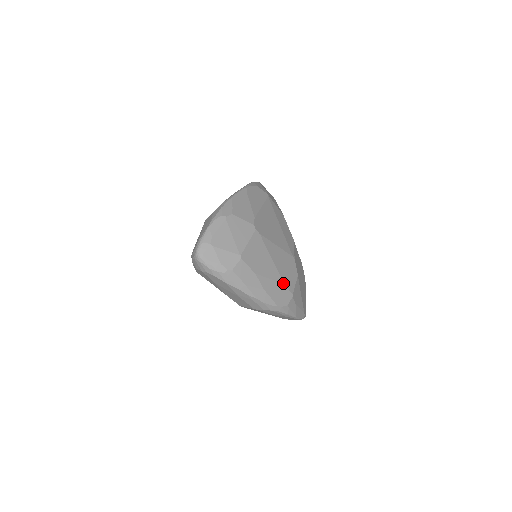
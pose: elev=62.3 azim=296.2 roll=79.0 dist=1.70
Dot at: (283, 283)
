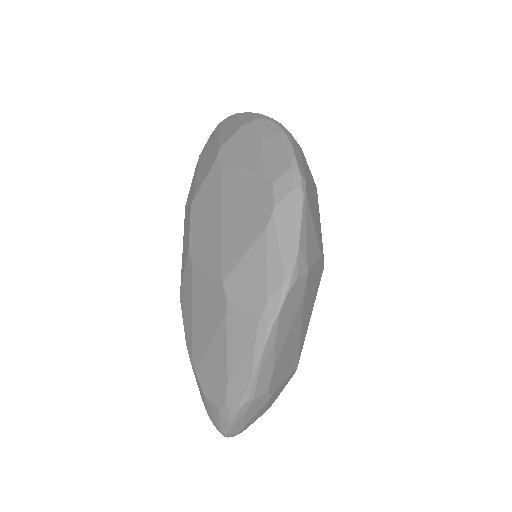
Dot at: occluded
